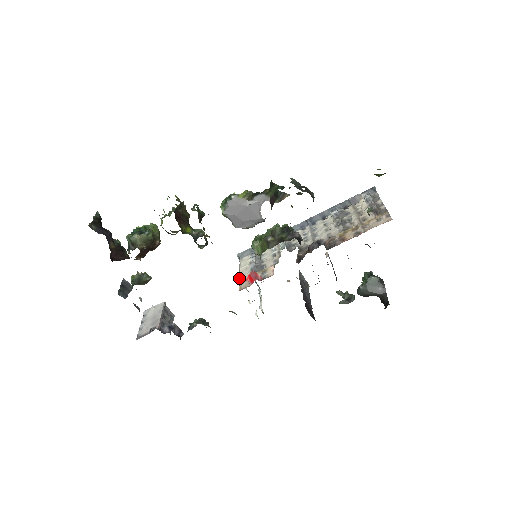
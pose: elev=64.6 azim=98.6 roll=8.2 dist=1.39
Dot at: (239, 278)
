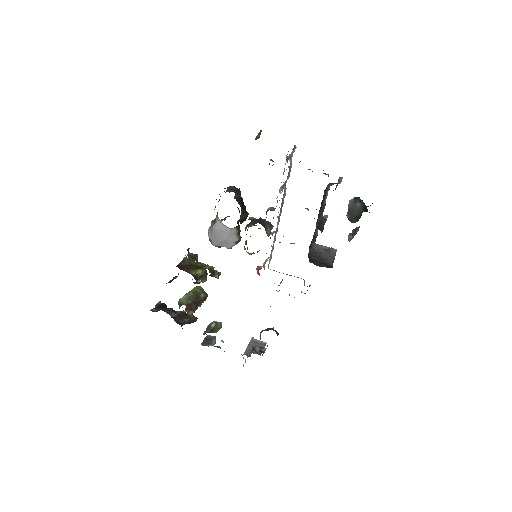
Dot at: occluded
